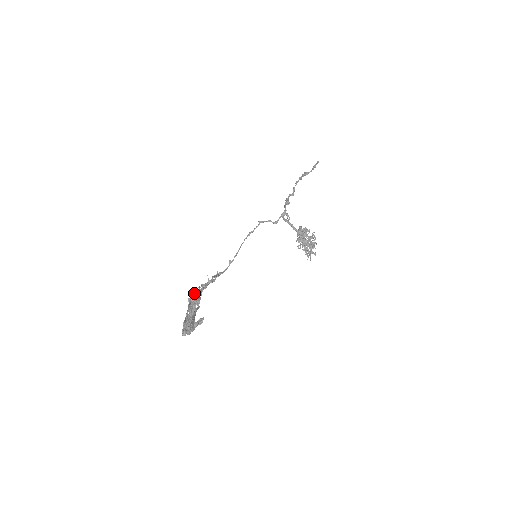
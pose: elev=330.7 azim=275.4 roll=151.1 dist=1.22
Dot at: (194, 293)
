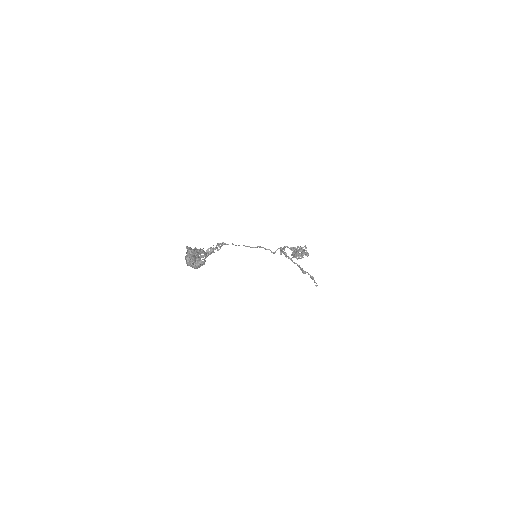
Dot at: occluded
